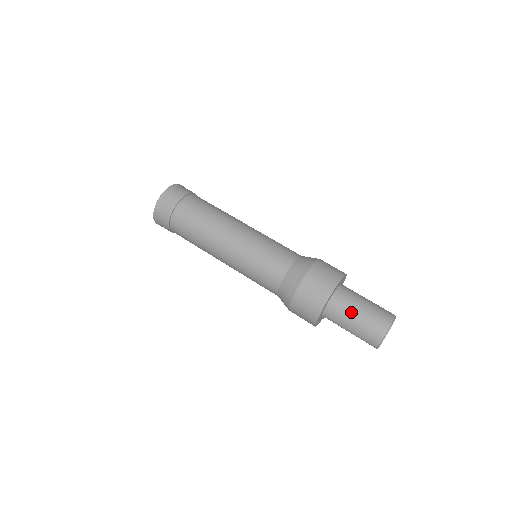
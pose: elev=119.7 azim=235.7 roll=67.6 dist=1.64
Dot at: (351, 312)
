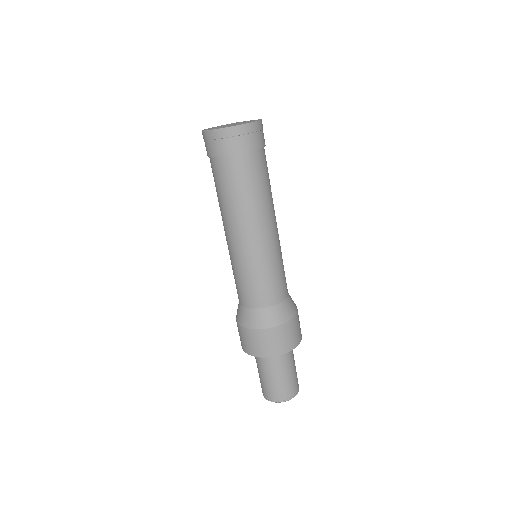
Dot at: (260, 369)
